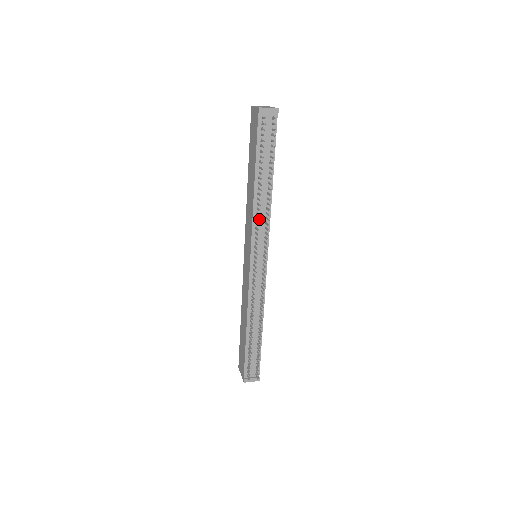
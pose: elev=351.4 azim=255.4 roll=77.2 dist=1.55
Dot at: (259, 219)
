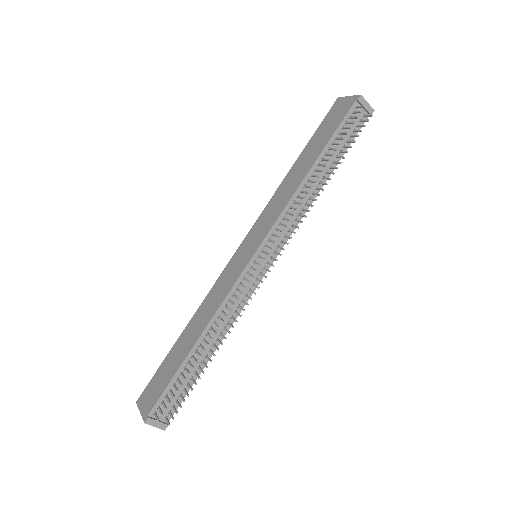
Dot at: (292, 211)
